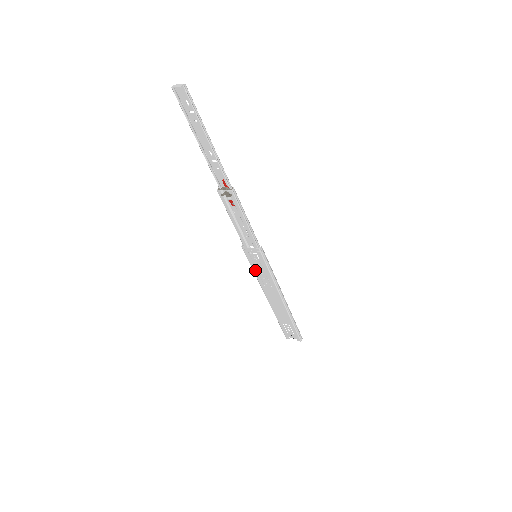
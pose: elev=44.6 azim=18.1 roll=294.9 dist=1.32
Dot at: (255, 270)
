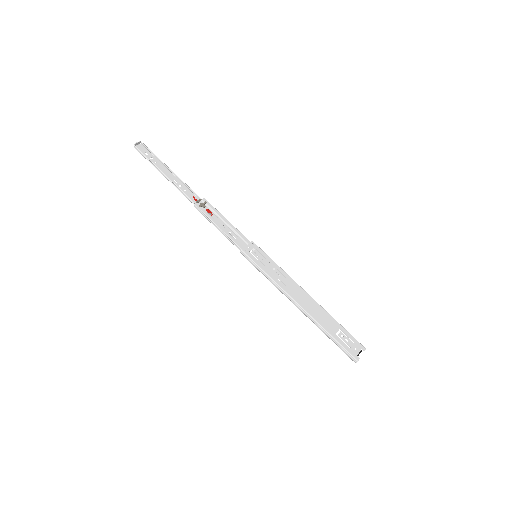
Dot at: (267, 271)
